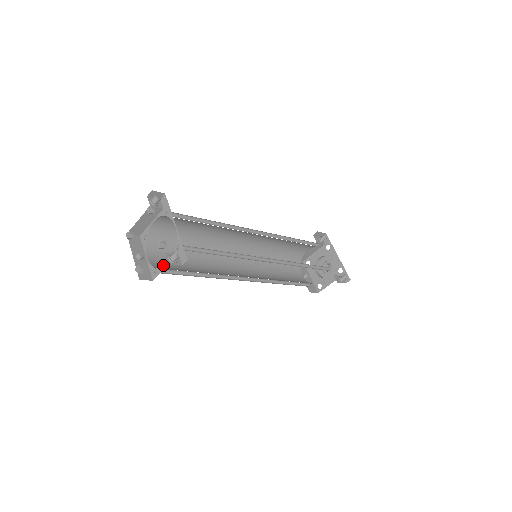
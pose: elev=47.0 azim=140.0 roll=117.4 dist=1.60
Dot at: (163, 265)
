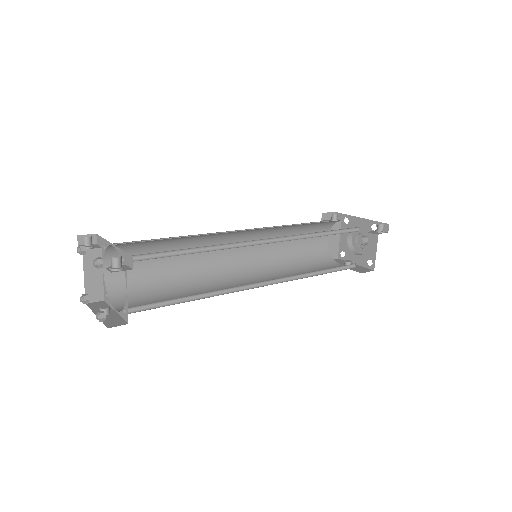
Dot at: occluded
